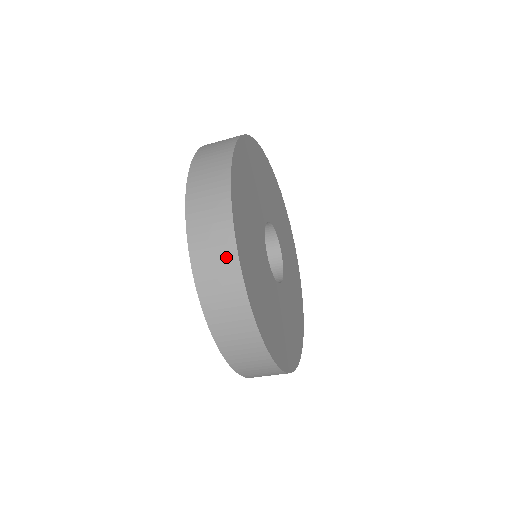
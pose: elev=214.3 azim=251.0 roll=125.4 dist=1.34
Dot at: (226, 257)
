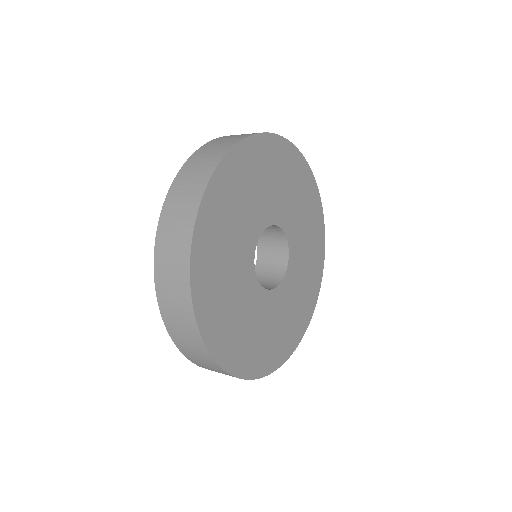
Dot at: occluded
